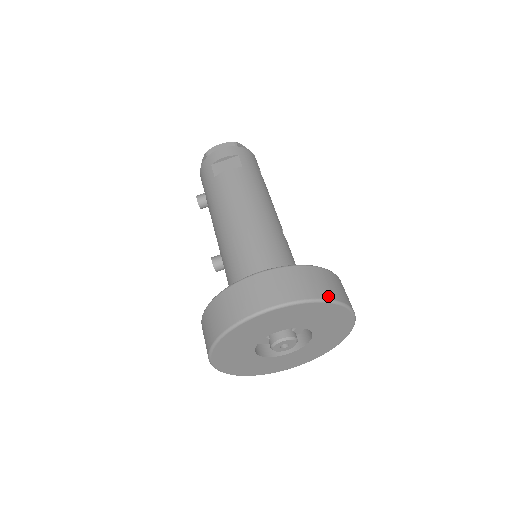
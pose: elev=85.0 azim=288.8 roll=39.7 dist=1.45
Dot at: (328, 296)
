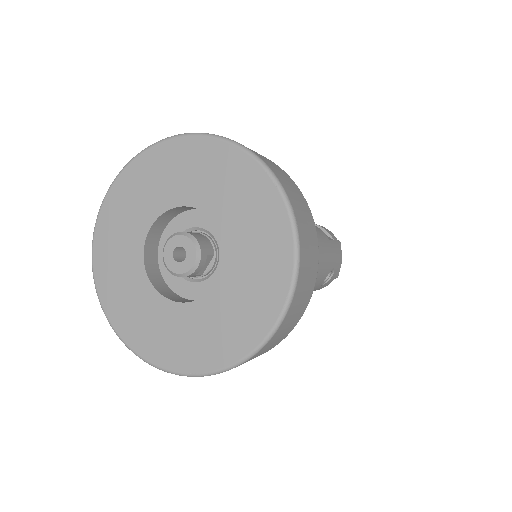
Dot at: (299, 226)
